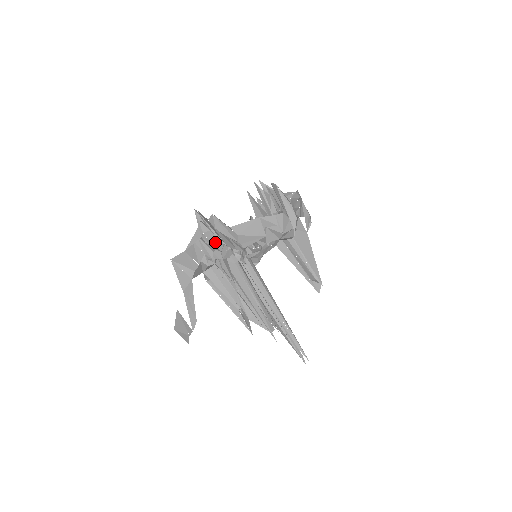
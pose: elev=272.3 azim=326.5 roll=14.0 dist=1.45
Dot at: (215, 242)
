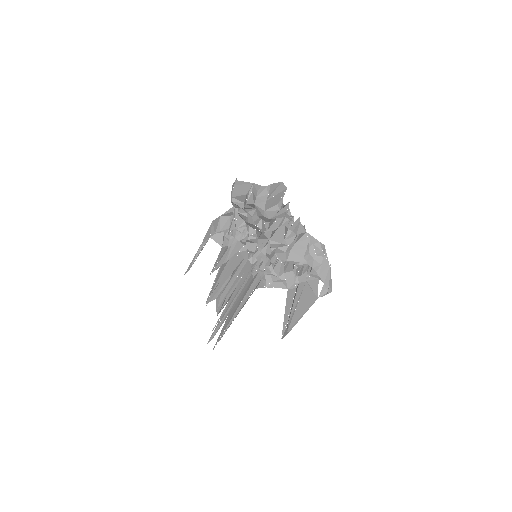
Dot at: (237, 219)
